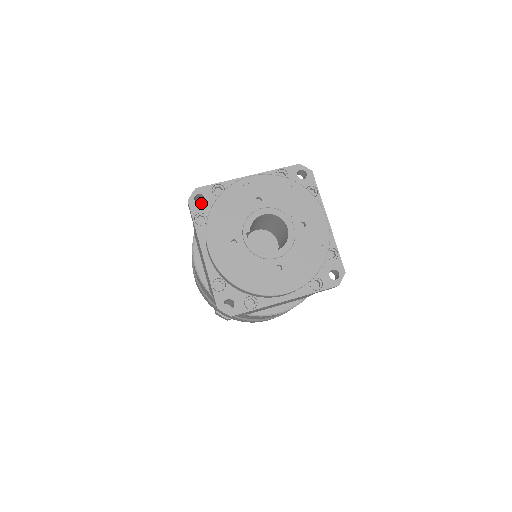
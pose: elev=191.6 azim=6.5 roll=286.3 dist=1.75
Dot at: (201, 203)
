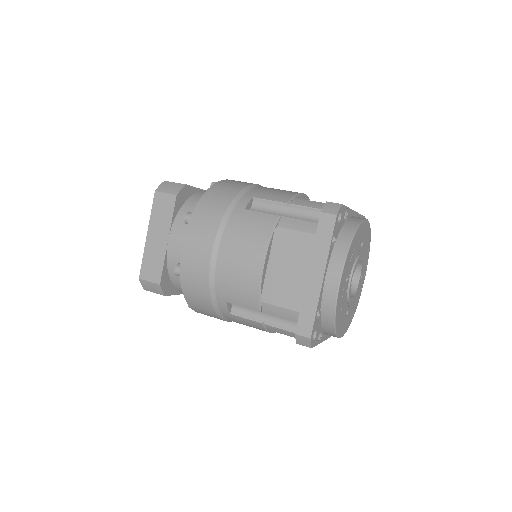
Dot at: (339, 222)
